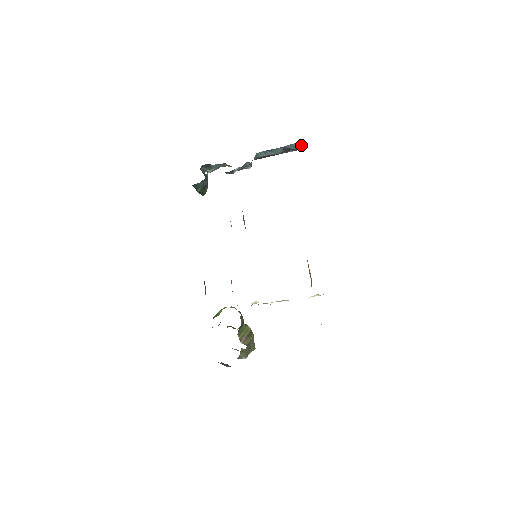
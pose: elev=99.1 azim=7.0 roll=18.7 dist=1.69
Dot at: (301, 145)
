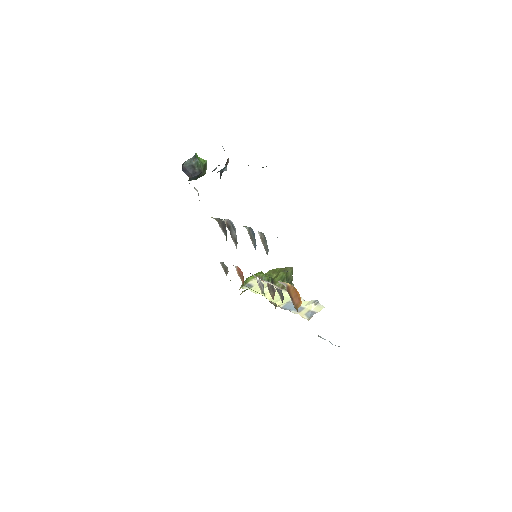
Dot at: (262, 167)
